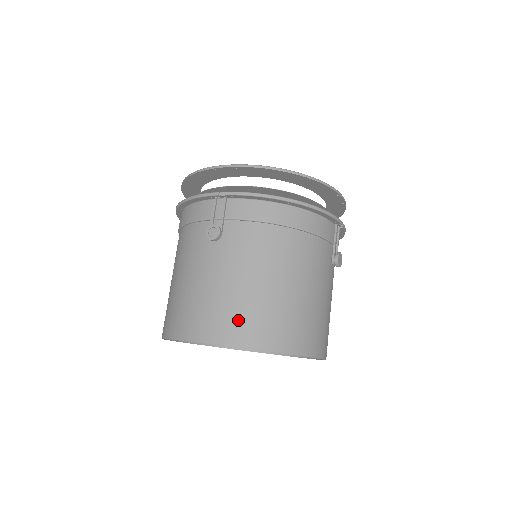
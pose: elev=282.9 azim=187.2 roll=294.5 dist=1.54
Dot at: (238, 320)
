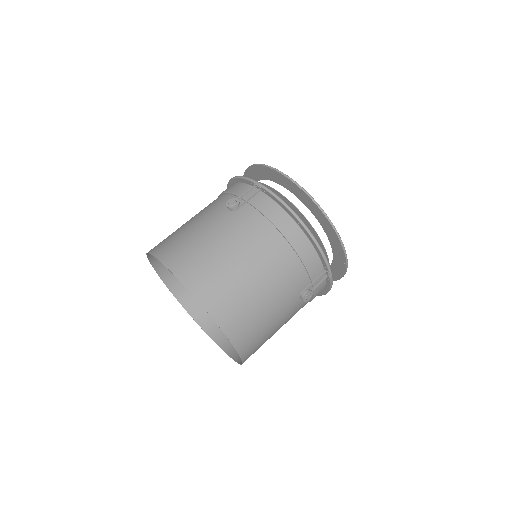
Dot at: (199, 268)
